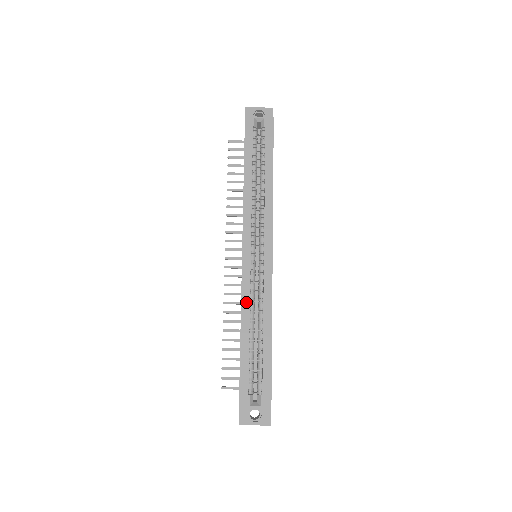
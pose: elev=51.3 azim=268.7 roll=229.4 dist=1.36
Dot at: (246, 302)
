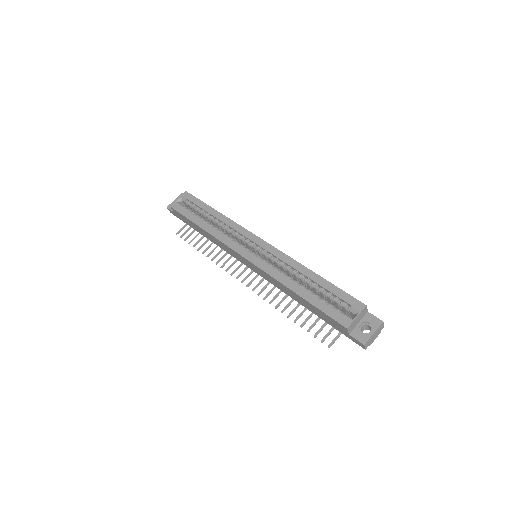
Dot at: (277, 275)
